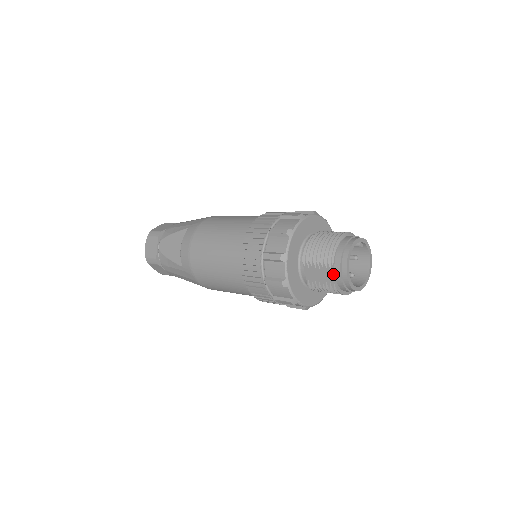
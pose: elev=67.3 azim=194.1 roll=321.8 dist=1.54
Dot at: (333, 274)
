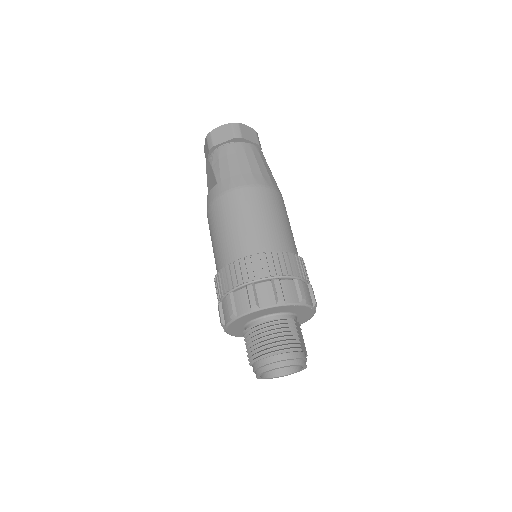
Dot at: occluded
